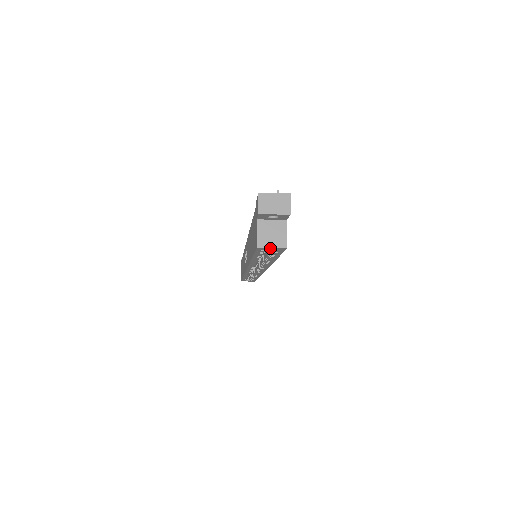
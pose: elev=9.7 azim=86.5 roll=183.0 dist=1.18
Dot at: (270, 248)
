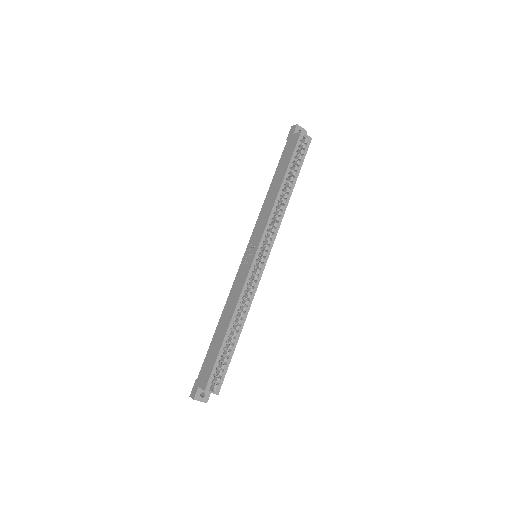
Dot at: (306, 135)
